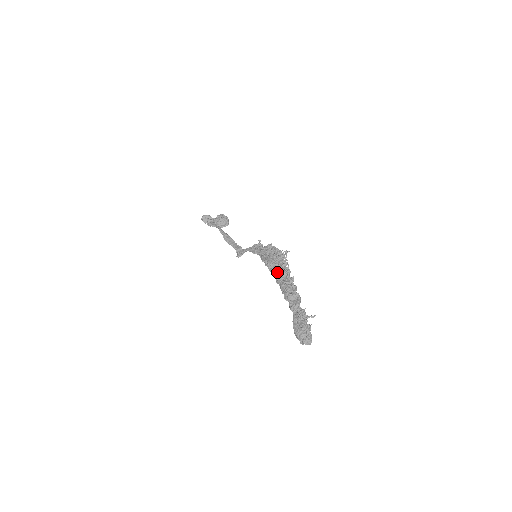
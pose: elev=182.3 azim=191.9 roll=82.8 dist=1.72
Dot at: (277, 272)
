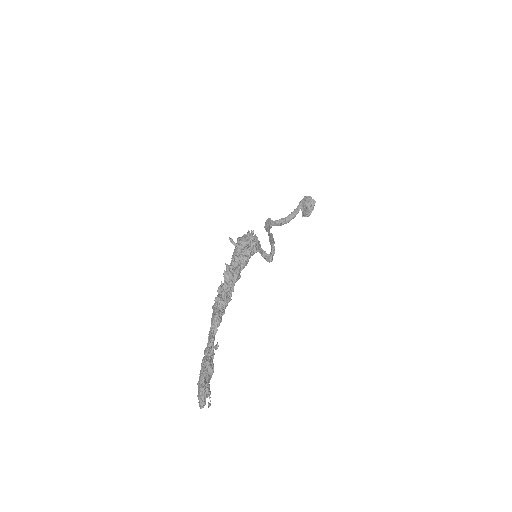
Dot at: occluded
